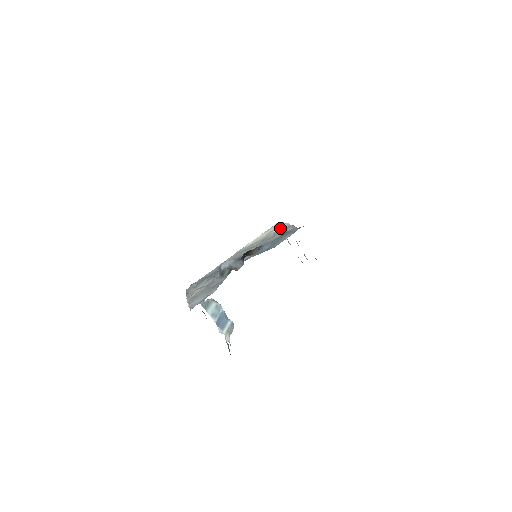
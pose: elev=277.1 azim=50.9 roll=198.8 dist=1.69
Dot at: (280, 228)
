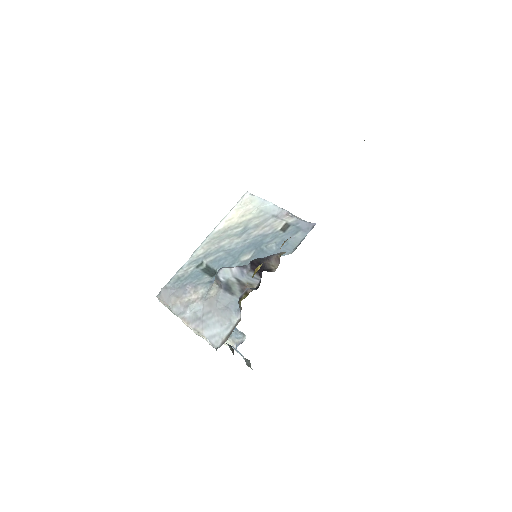
Dot at: (264, 210)
